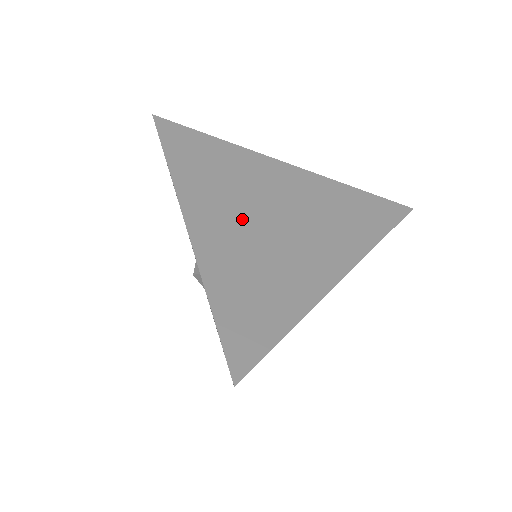
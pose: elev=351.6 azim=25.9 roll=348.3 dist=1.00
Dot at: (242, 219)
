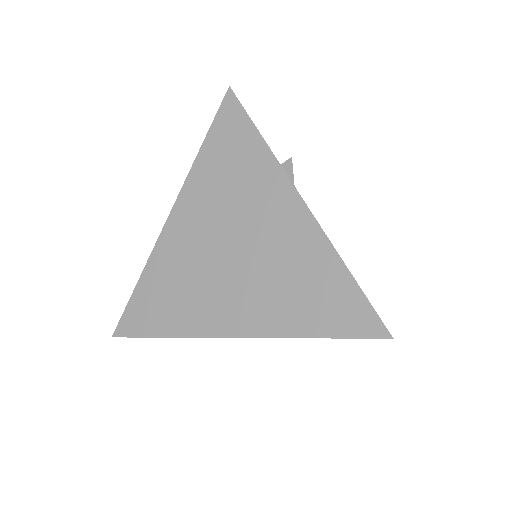
Dot at: (207, 236)
